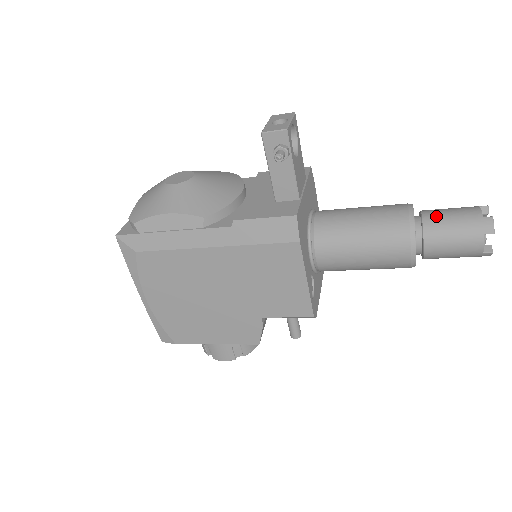
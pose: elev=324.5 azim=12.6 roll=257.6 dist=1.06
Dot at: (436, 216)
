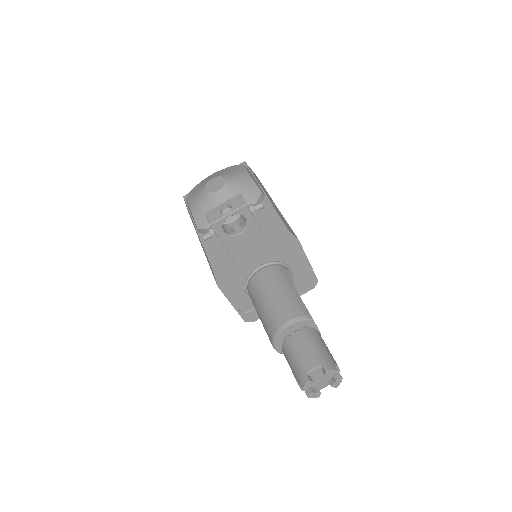
Dot at: (294, 343)
